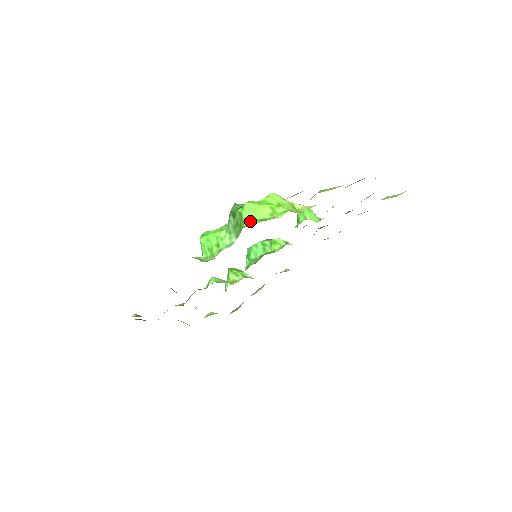
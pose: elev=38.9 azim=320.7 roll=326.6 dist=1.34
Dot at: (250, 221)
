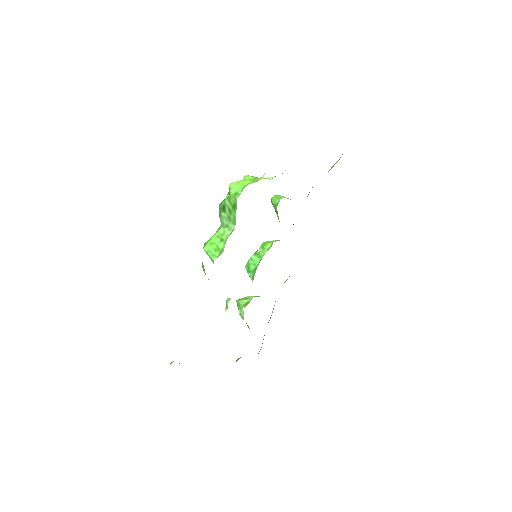
Dot at: (240, 191)
